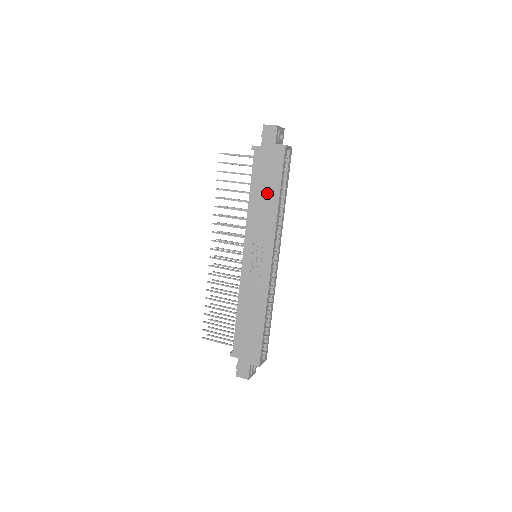
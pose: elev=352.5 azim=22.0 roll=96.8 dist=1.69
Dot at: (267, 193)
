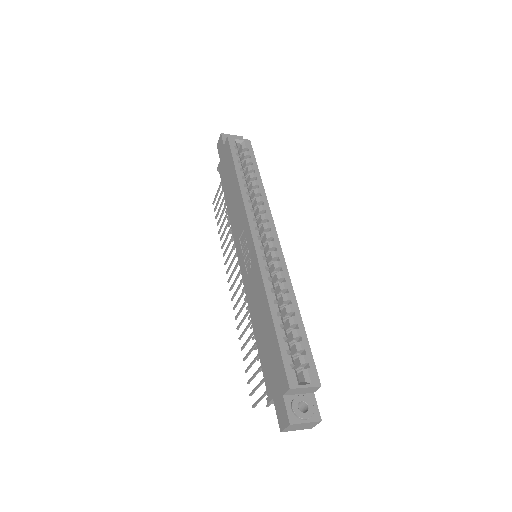
Dot at: (232, 186)
